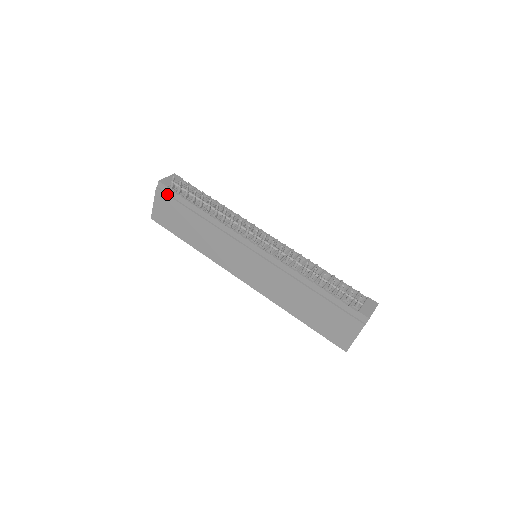
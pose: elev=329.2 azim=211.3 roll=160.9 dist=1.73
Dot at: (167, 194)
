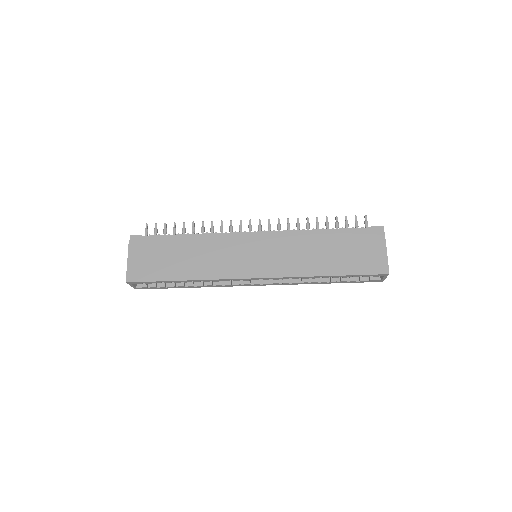
Dot at: (143, 241)
